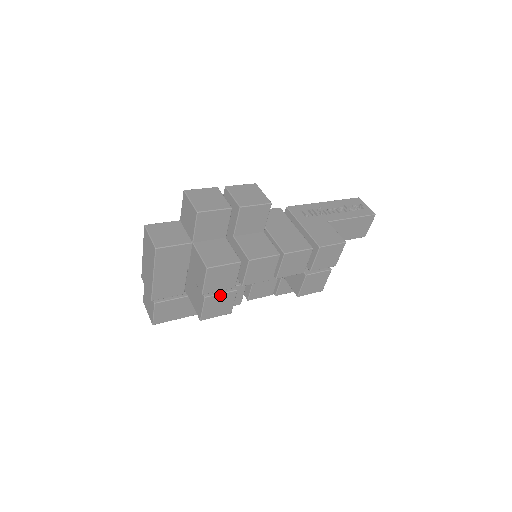
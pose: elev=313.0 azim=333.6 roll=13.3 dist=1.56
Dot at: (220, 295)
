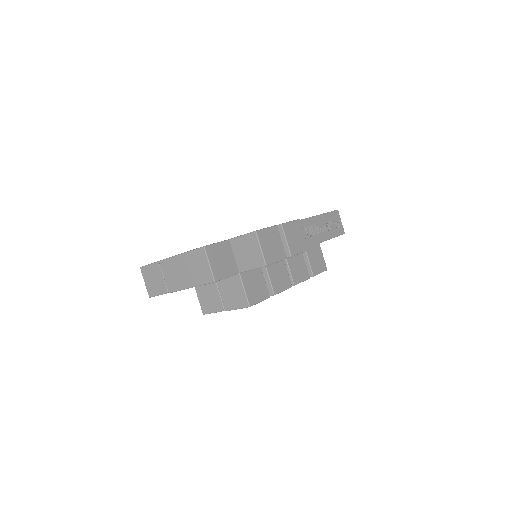
Dot at: occluded
